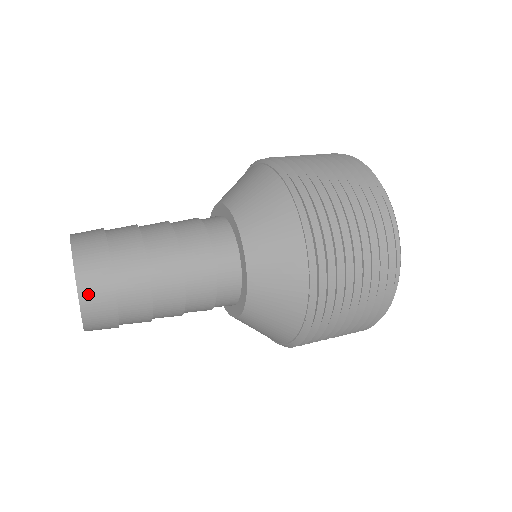
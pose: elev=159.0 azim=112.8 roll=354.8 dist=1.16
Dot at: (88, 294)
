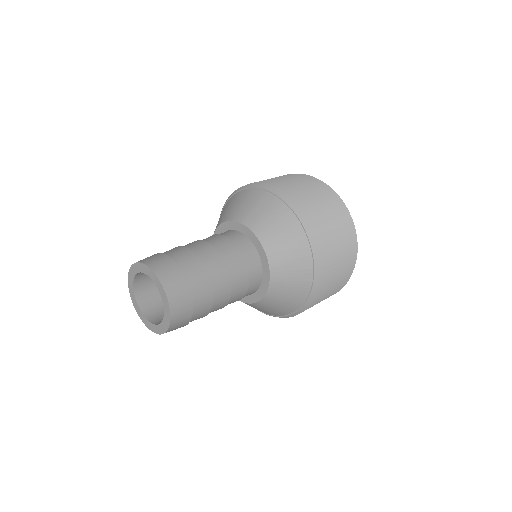
Dot at: (171, 290)
